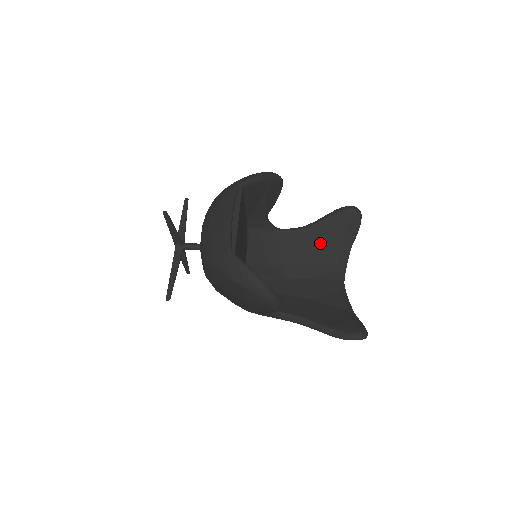
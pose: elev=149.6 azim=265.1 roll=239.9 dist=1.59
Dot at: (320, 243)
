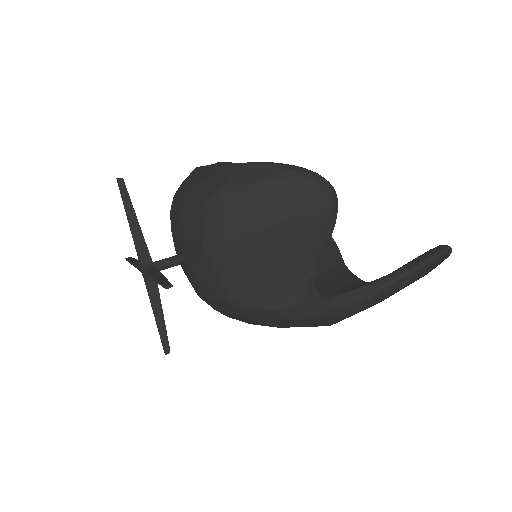
Dot at: occluded
